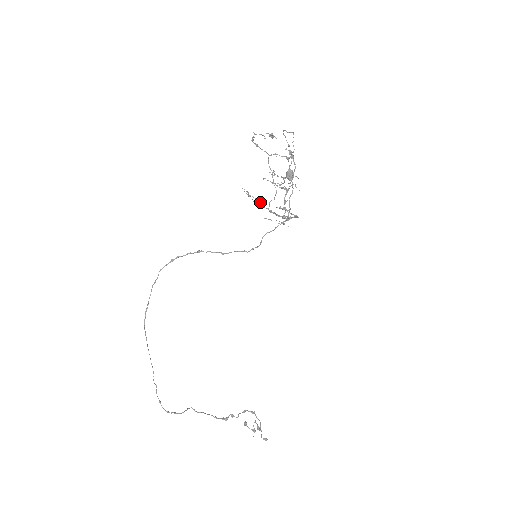
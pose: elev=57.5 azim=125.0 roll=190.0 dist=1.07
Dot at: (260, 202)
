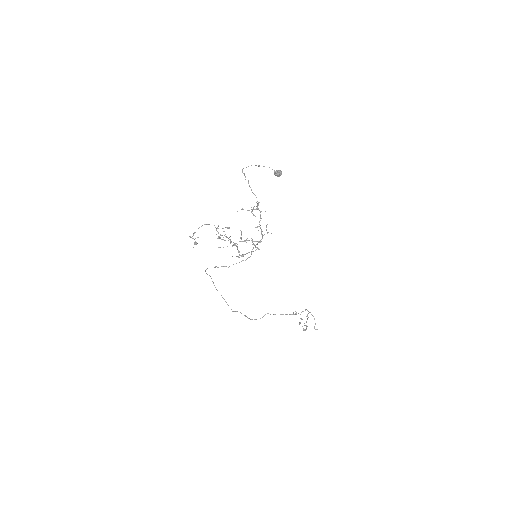
Dot at: occluded
